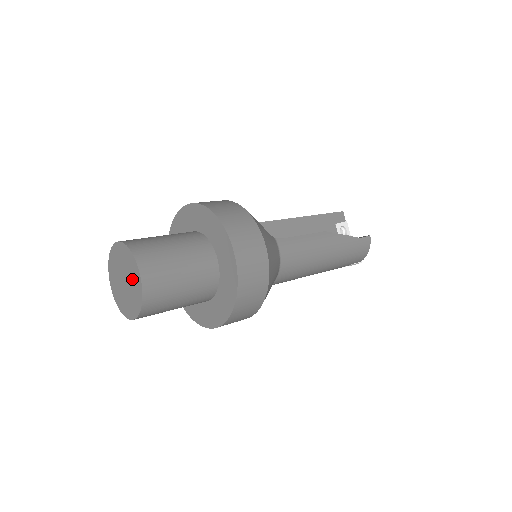
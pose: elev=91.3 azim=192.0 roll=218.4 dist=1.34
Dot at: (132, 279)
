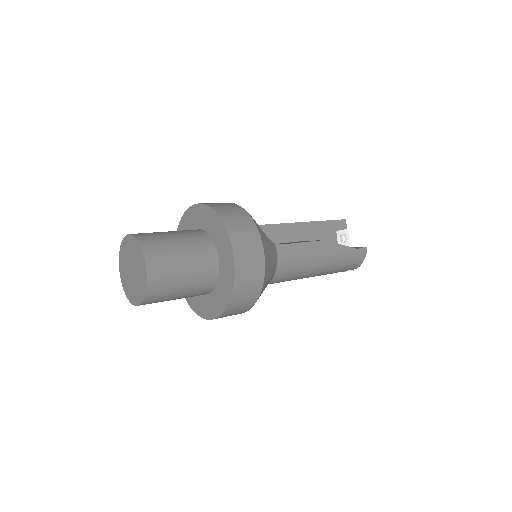
Dot at: (139, 271)
